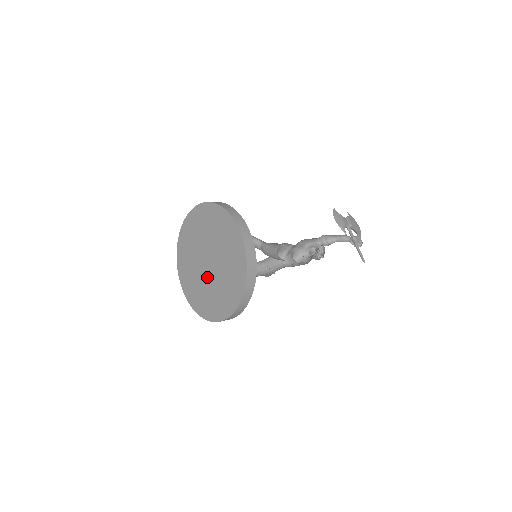
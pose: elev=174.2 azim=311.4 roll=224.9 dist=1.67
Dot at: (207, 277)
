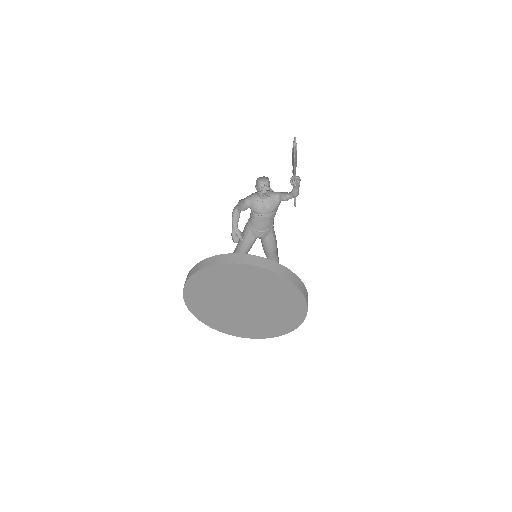
Dot at: (234, 311)
